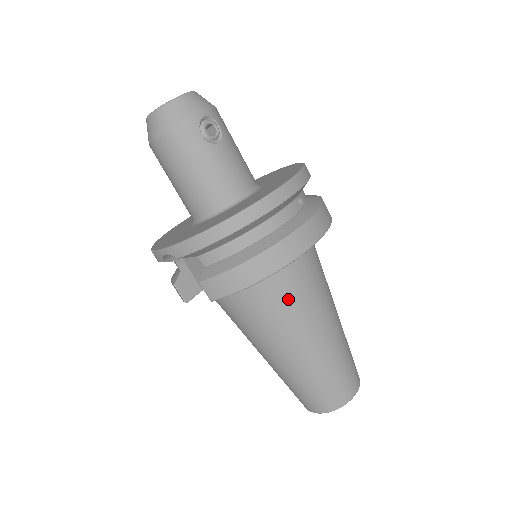
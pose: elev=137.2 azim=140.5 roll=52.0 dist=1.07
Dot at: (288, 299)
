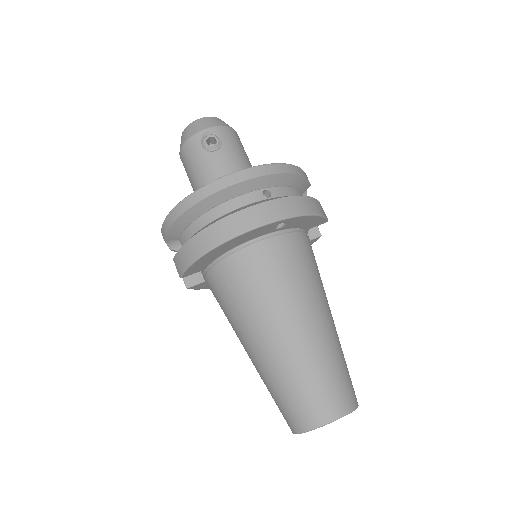
Dot at: (245, 286)
